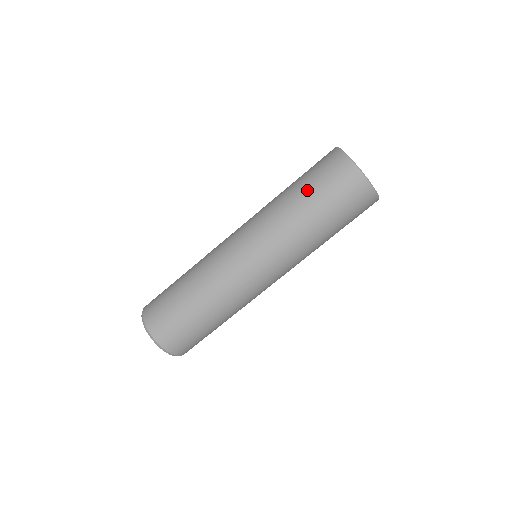
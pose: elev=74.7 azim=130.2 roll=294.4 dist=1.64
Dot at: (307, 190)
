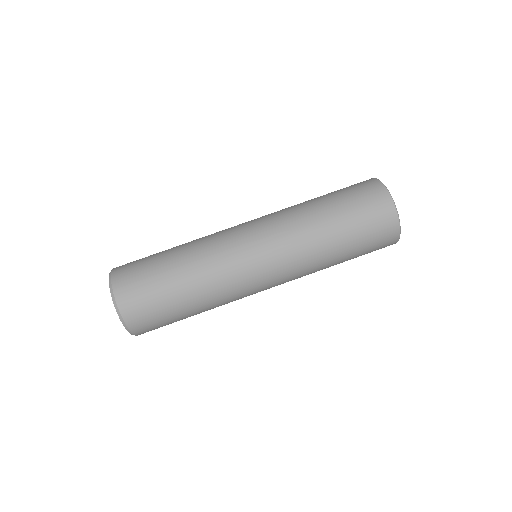
Dot at: (335, 202)
